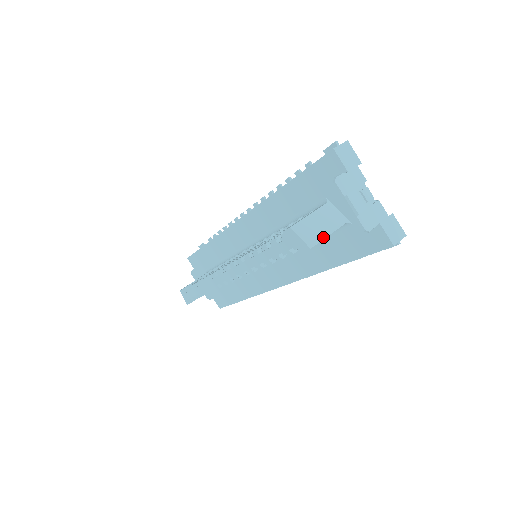
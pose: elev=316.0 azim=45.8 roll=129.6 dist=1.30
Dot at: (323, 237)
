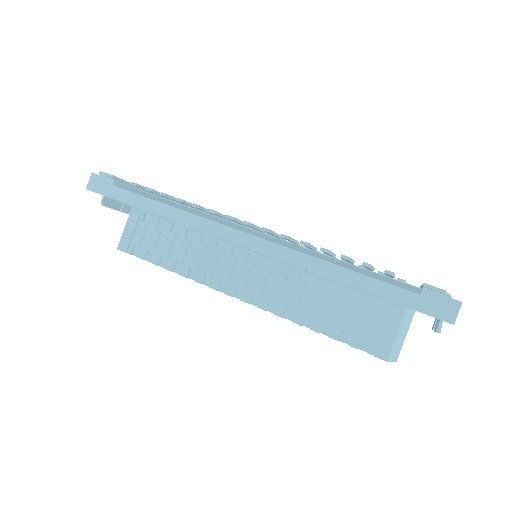
Dot at: (402, 344)
